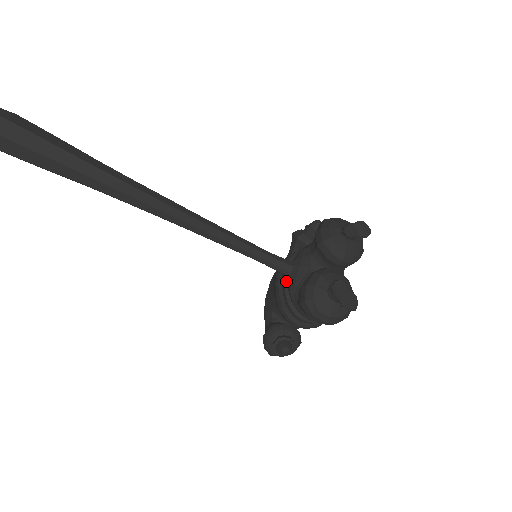
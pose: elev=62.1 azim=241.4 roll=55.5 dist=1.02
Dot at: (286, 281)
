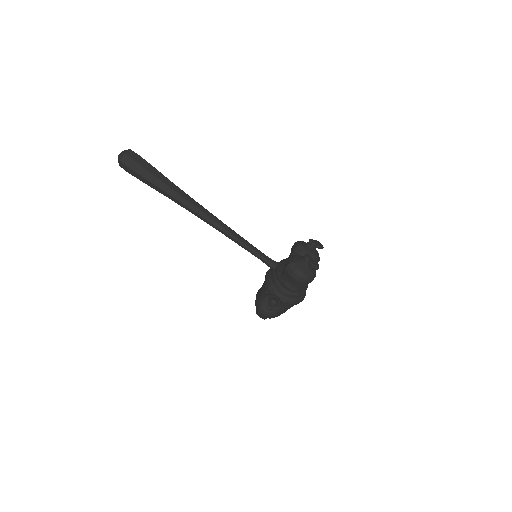
Dot at: (274, 270)
